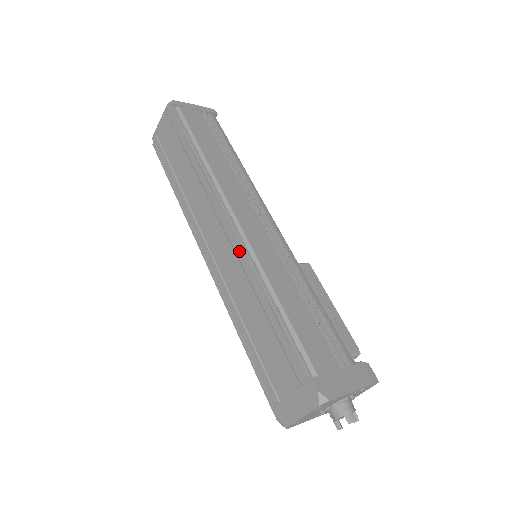
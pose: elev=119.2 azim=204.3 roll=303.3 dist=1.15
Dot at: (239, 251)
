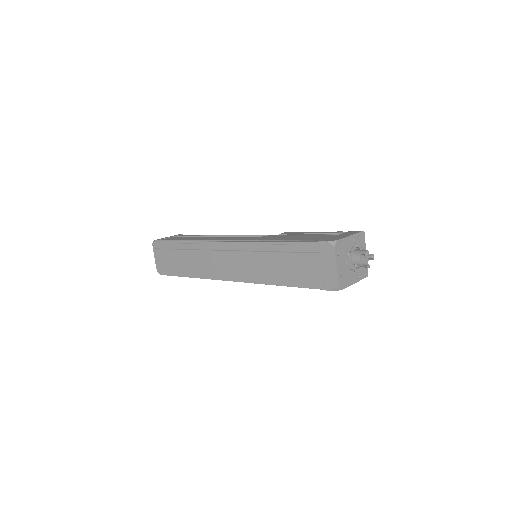
Dot at: (240, 247)
